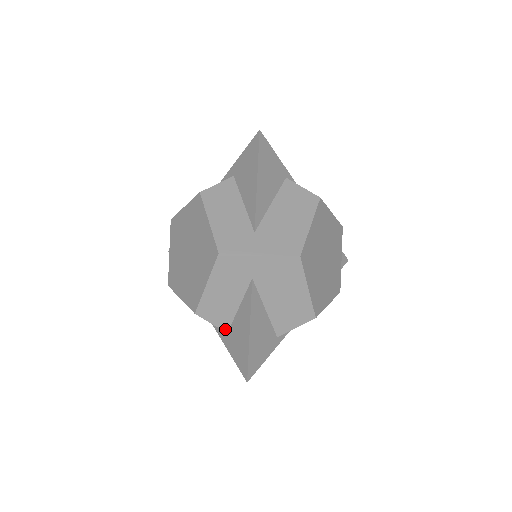
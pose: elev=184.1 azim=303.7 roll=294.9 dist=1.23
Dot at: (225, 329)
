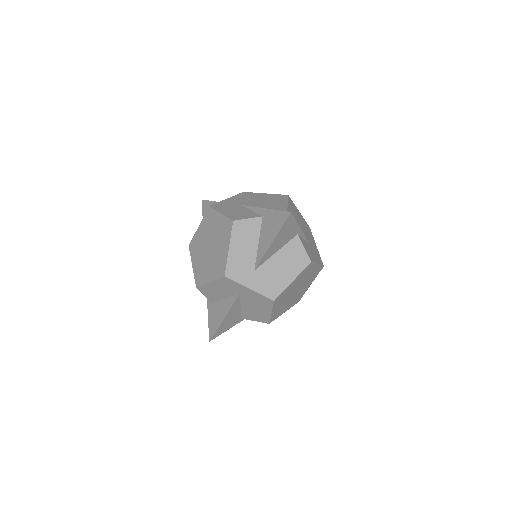
Dot at: (211, 301)
